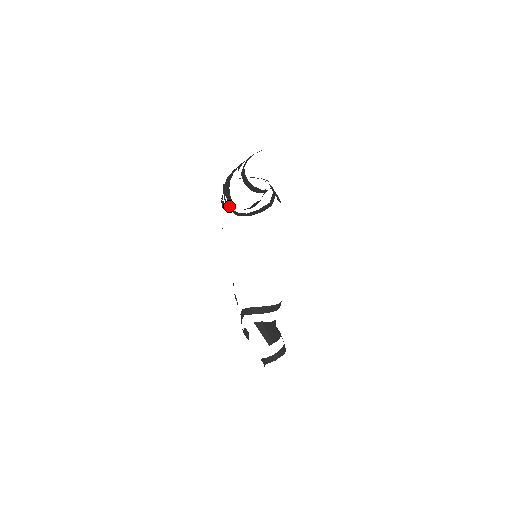
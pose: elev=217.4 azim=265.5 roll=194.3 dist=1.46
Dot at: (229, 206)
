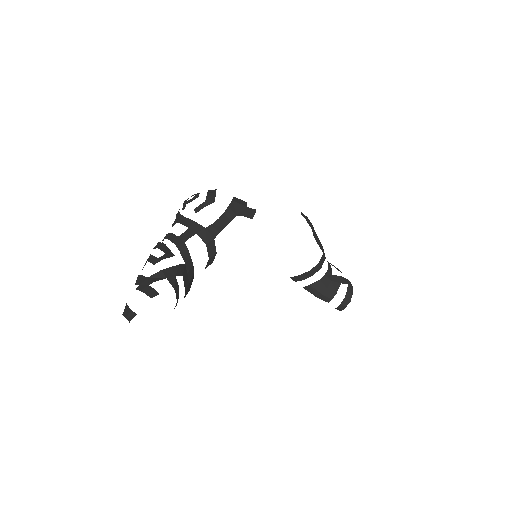
Dot at: occluded
